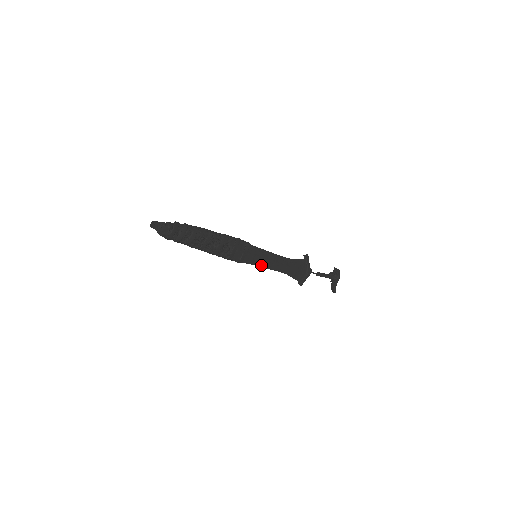
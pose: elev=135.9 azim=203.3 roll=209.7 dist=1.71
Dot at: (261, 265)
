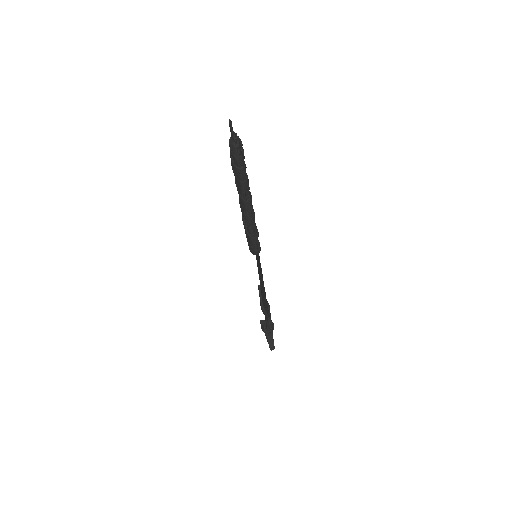
Dot at: (261, 271)
